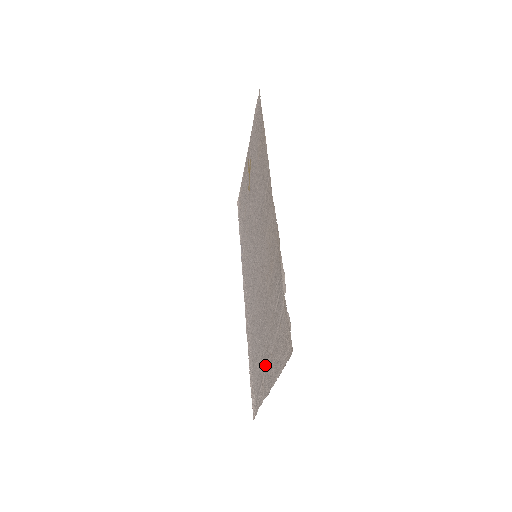
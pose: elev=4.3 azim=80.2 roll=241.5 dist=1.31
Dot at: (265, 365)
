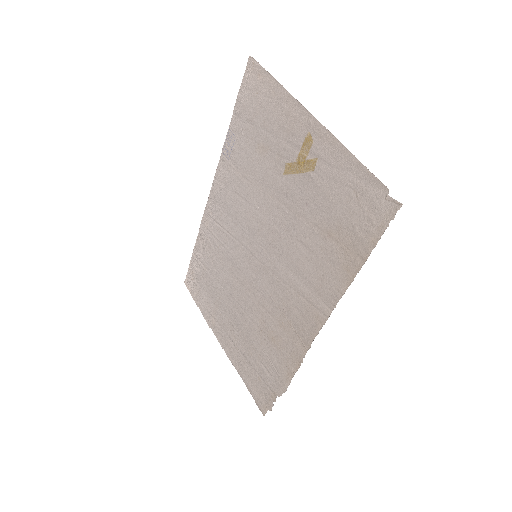
Dot at: (224, 326)
